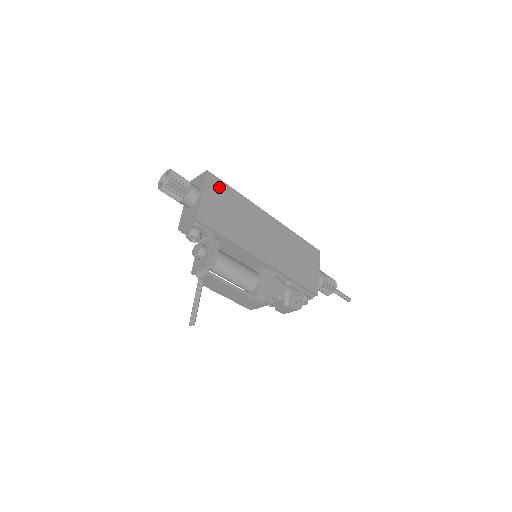
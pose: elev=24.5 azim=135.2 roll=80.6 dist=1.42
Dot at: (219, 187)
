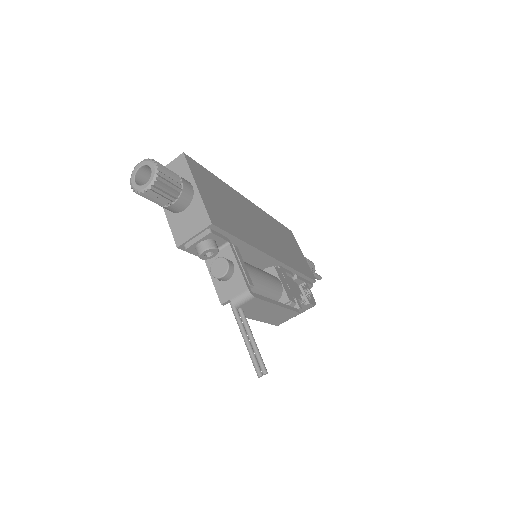
Dot at: (203, 174)
